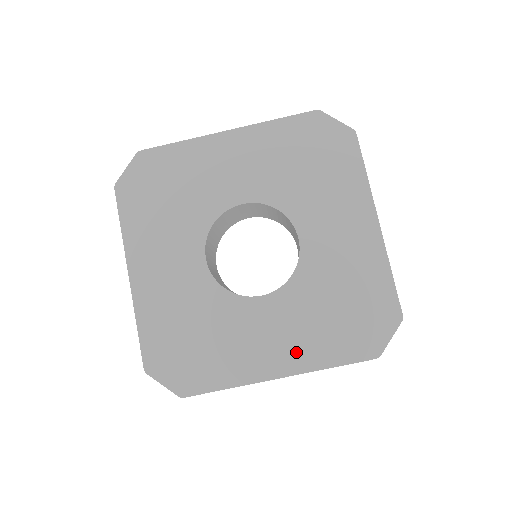
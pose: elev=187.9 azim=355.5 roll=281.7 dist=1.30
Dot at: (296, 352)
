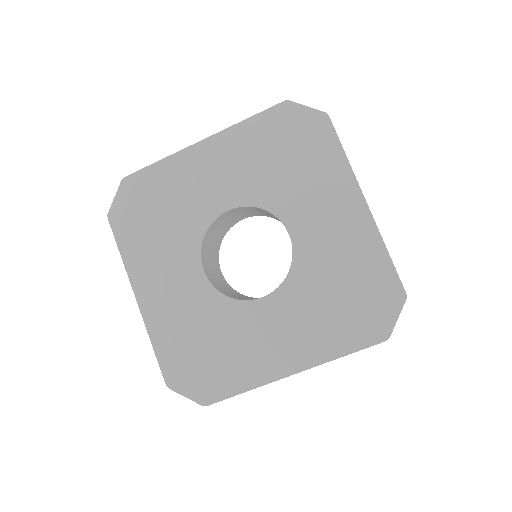
Dot at: (305, 347)
